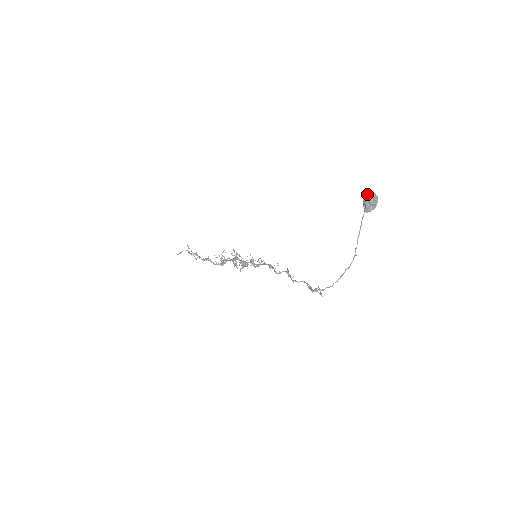
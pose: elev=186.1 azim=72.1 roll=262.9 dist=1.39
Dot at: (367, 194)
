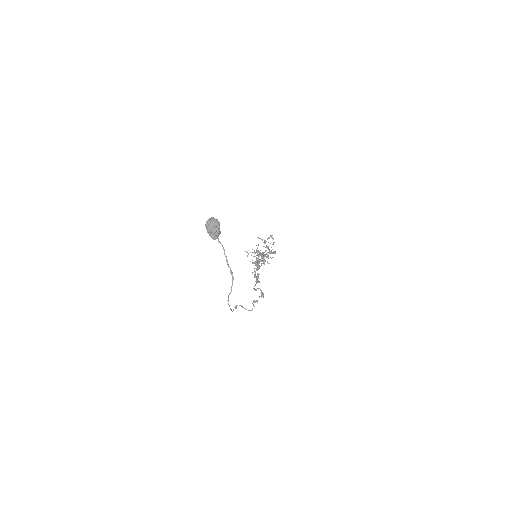
Dot at: (206, 223)
